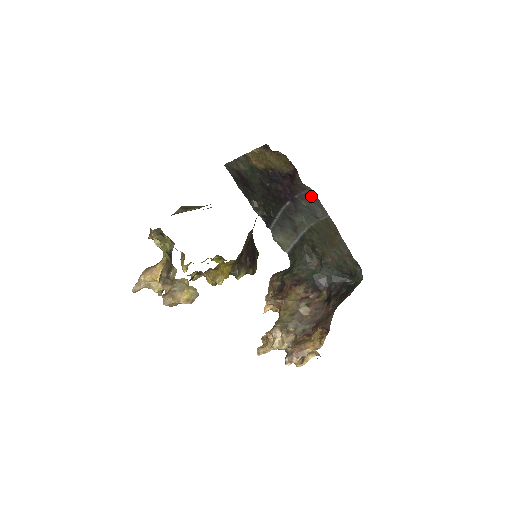
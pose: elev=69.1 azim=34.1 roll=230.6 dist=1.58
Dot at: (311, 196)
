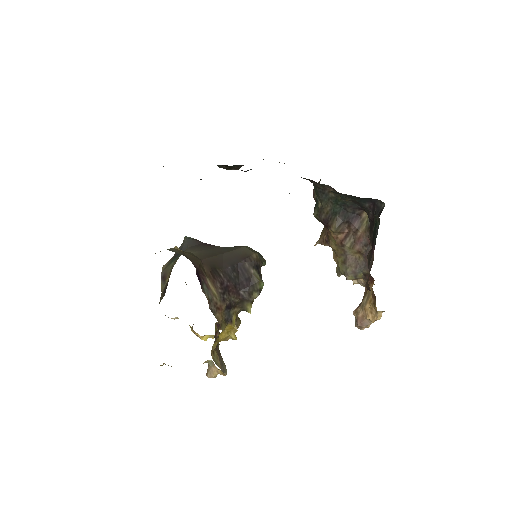
Dot at: occluded
